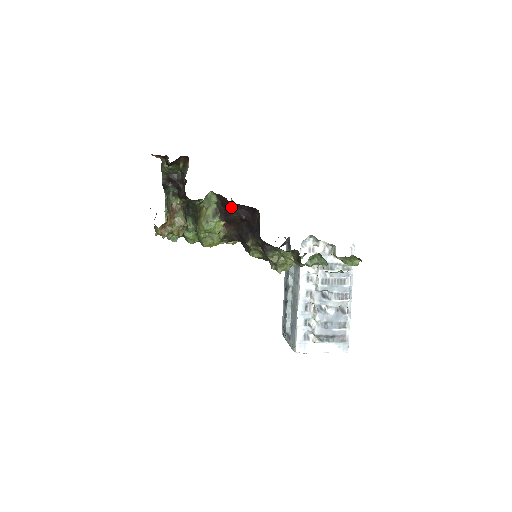
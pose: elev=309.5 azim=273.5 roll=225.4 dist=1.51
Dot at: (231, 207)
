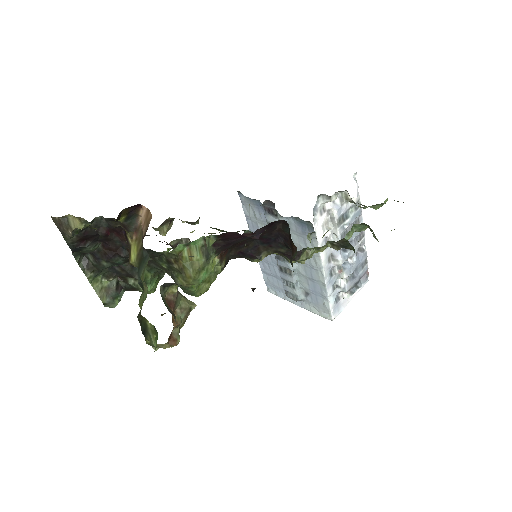
Dot at: (241, 237)
